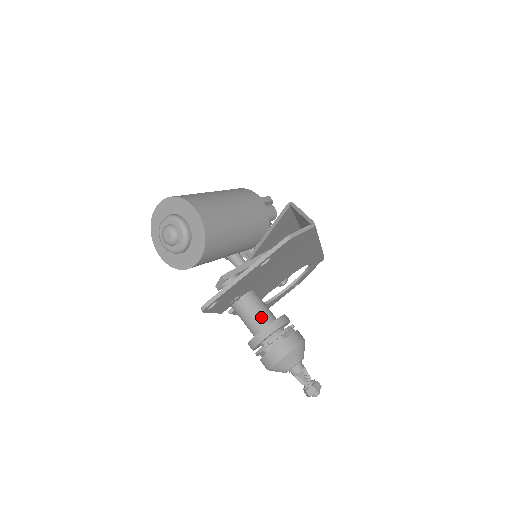
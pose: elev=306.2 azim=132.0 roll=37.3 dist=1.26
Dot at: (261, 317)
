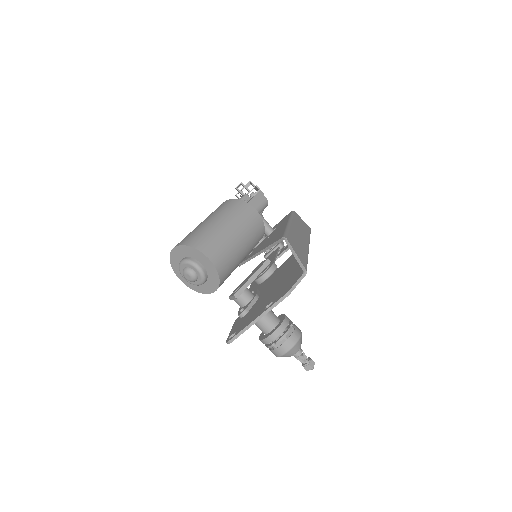
Dot at: (268, 323)
